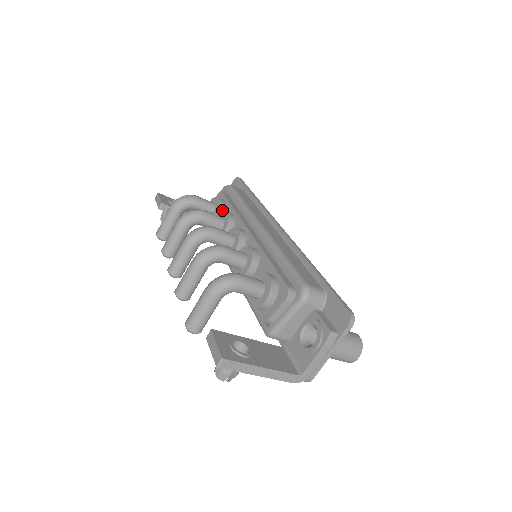
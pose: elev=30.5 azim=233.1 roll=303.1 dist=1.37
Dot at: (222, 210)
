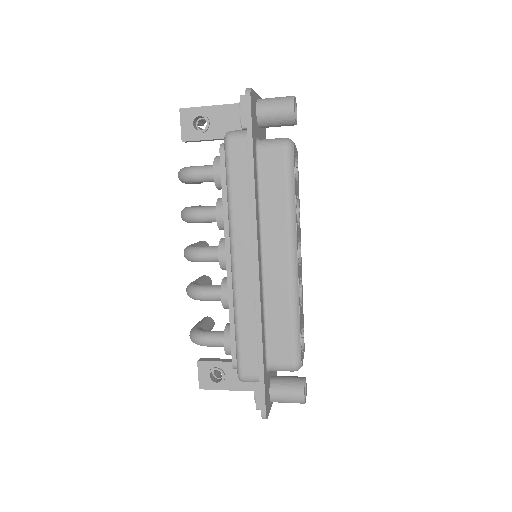
Dot at: occluded
